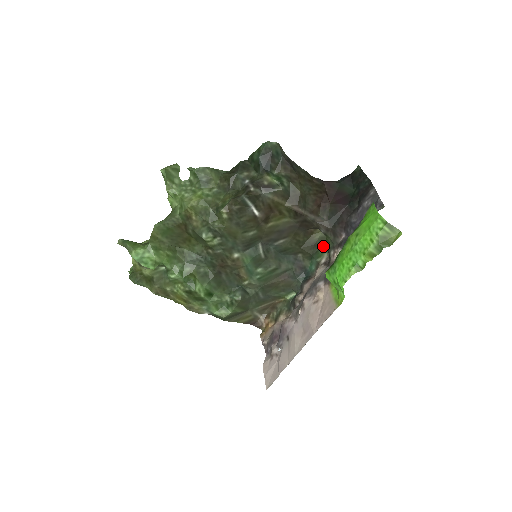
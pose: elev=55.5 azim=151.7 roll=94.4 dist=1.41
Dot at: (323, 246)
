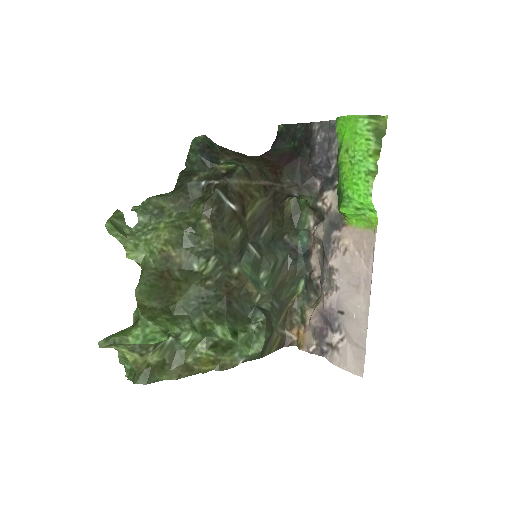
Dot at: (301, 212)
